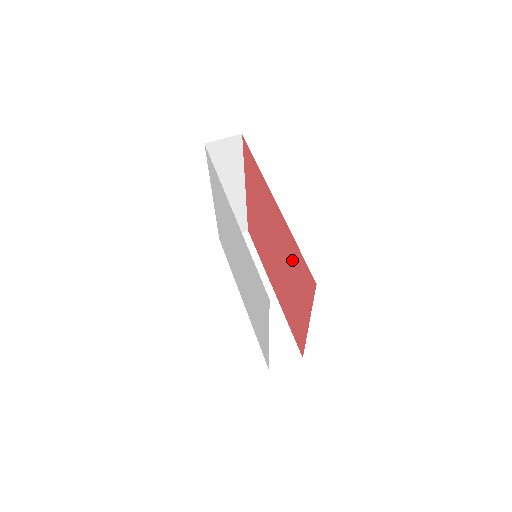
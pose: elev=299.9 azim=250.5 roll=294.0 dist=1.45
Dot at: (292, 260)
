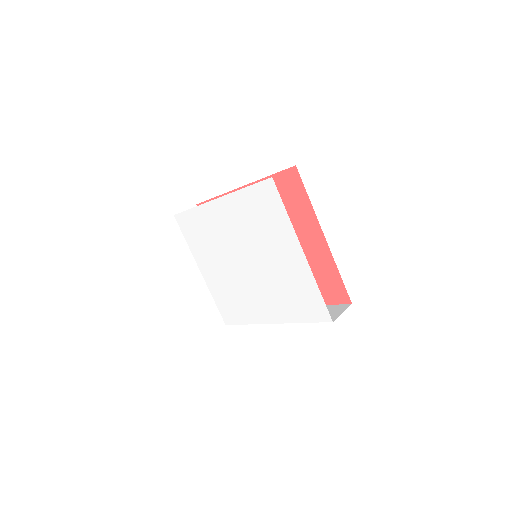
Dot at: occluded
